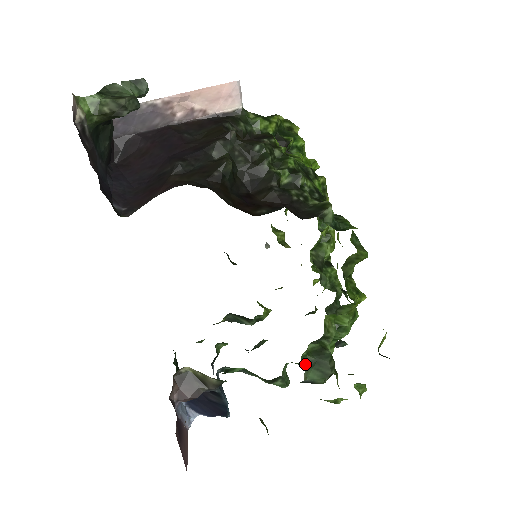
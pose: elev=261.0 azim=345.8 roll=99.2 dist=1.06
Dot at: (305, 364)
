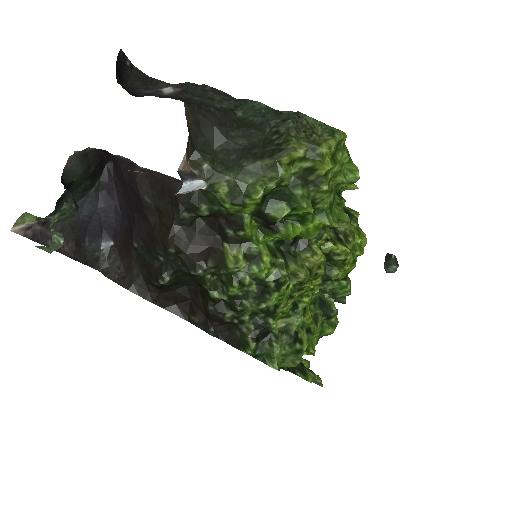
Dot at: occluded
